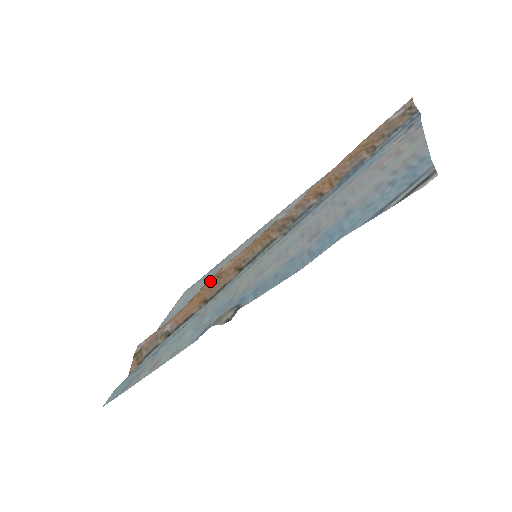
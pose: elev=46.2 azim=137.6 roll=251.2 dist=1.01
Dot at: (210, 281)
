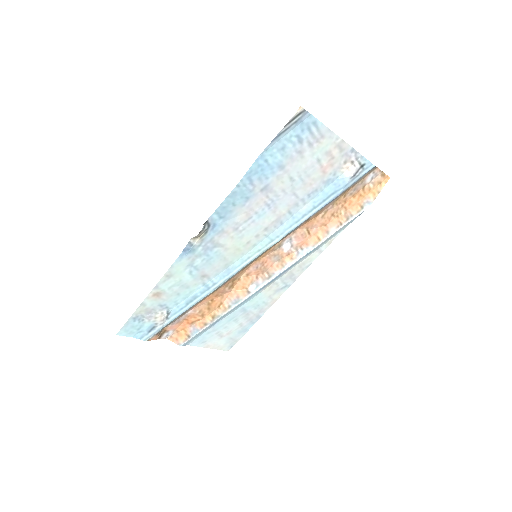
Dot at: (229, 289)
